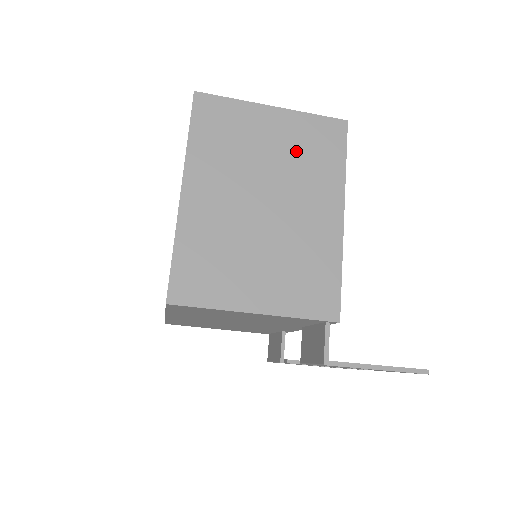
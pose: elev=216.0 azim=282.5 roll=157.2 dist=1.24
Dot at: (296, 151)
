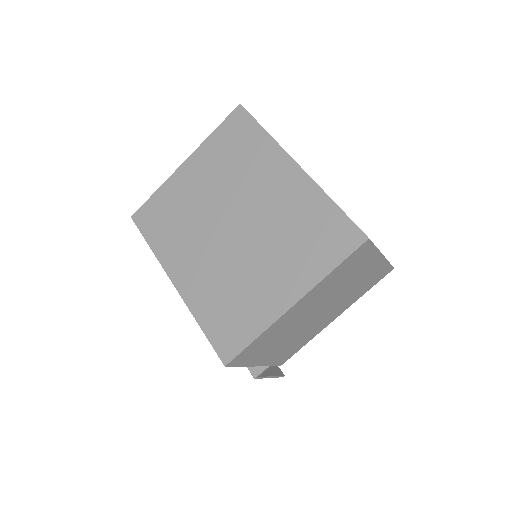
Dot at: (360, 284)
